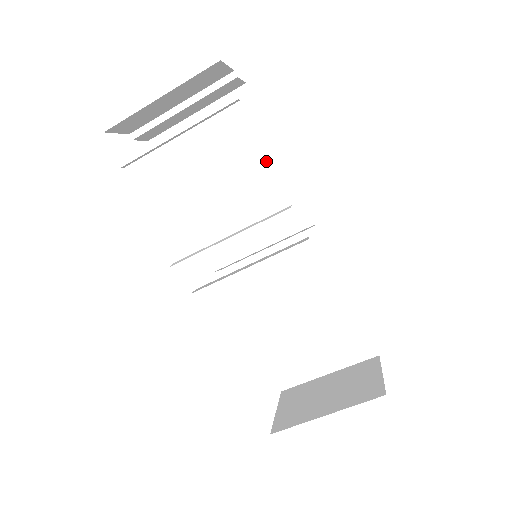
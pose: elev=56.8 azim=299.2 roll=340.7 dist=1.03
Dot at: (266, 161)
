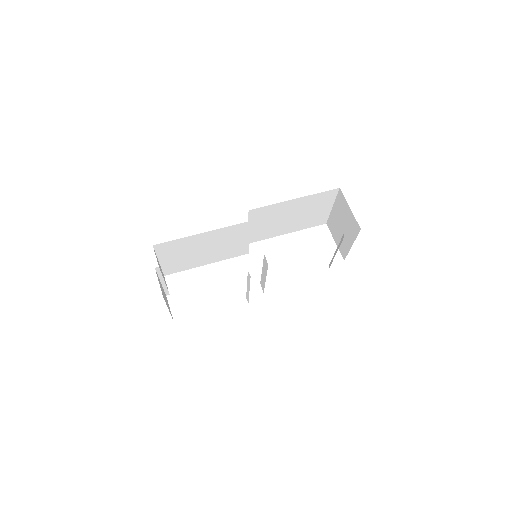
Dot at: (202, 238)
